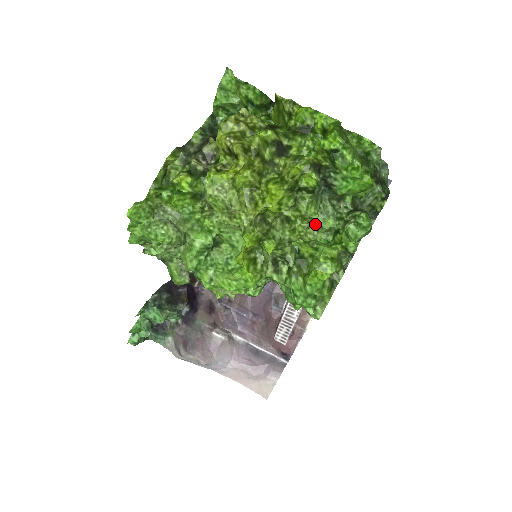
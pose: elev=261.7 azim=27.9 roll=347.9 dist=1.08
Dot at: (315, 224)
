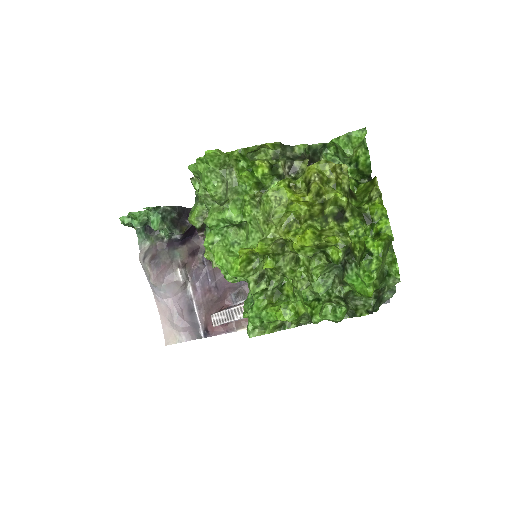
Dot at: (310, 281)
